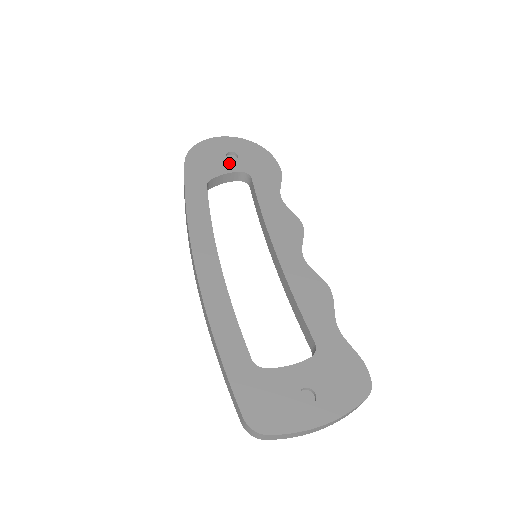
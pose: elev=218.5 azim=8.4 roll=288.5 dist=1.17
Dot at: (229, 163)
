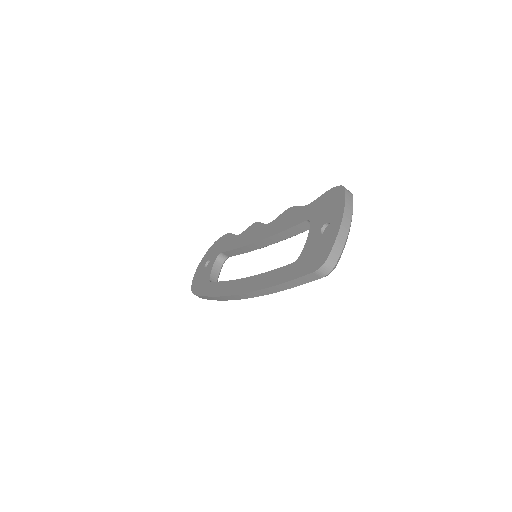
Dot at: (209, 266)
